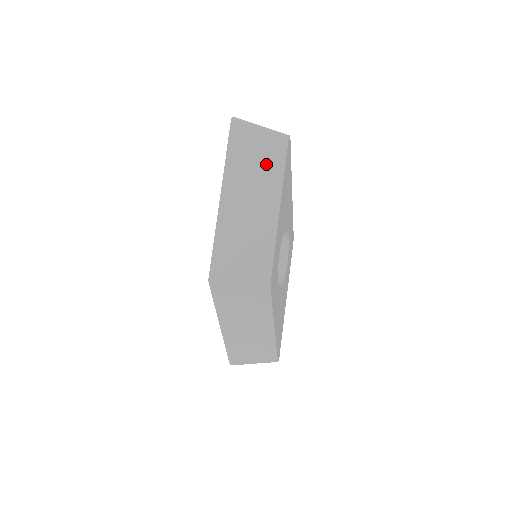
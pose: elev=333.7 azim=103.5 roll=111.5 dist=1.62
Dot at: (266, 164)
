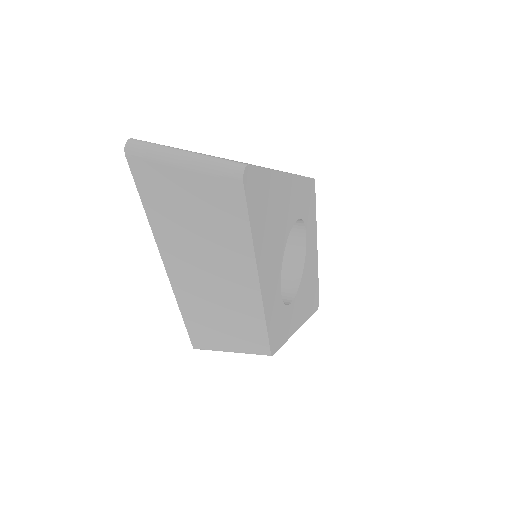
Dot at: (216, 225)
